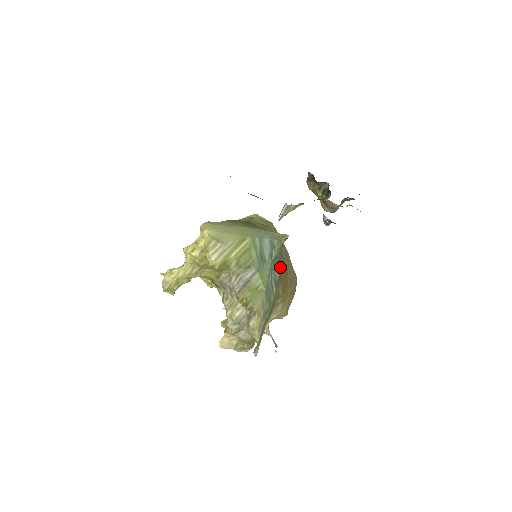
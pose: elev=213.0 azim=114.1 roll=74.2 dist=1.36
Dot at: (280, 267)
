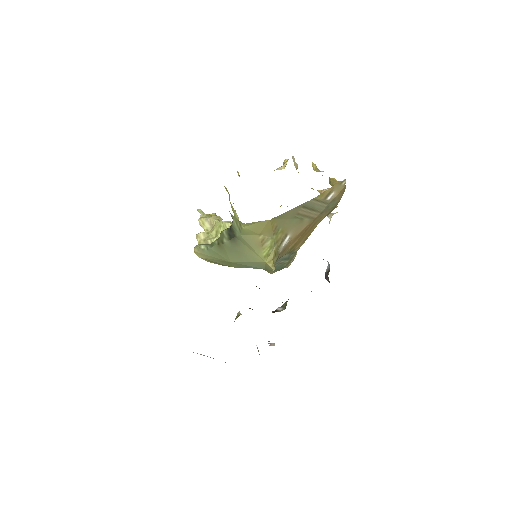
Dot at: (289, 246)
